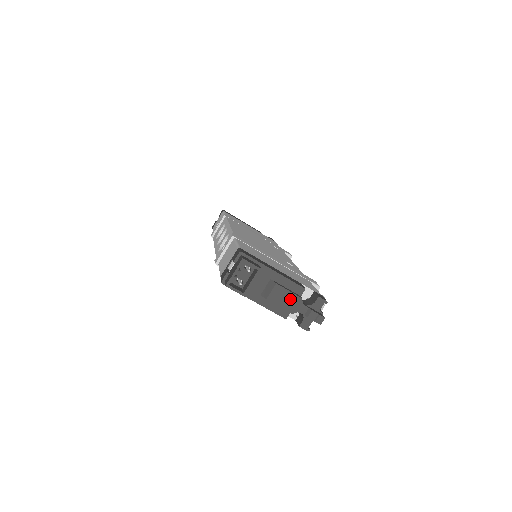
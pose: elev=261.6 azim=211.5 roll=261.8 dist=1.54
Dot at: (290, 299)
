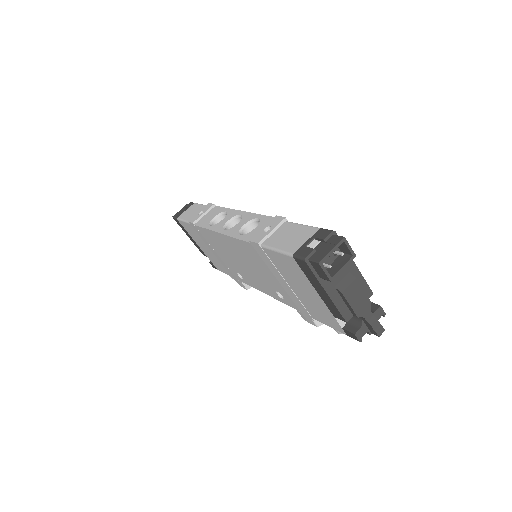
Dot at: (362, 300)
